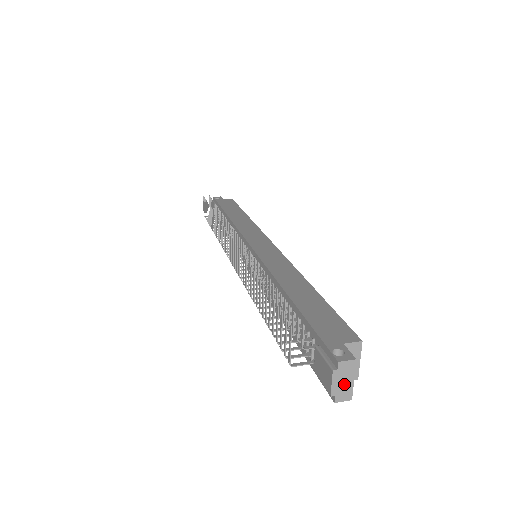
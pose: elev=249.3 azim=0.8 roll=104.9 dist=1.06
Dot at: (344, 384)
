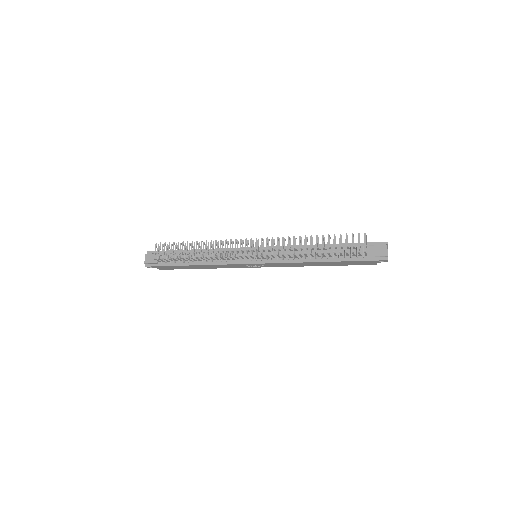
Dot at: occluded
